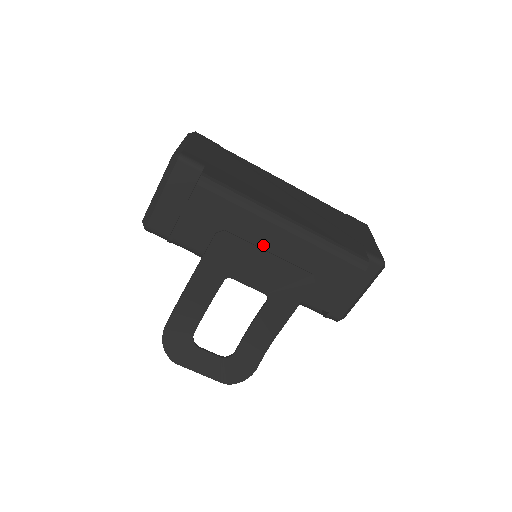
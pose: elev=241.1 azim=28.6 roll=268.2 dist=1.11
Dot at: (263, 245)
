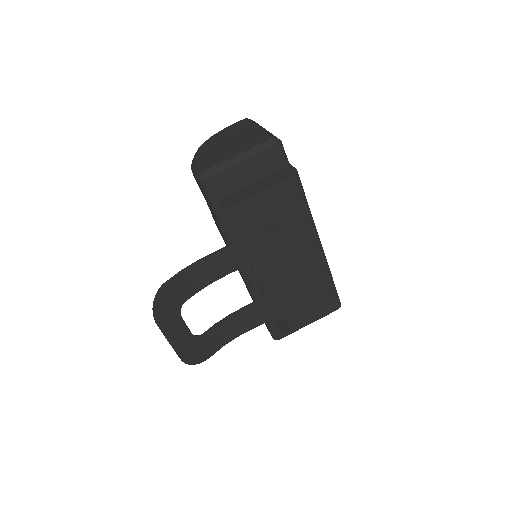
Dot at: (294, 253)
